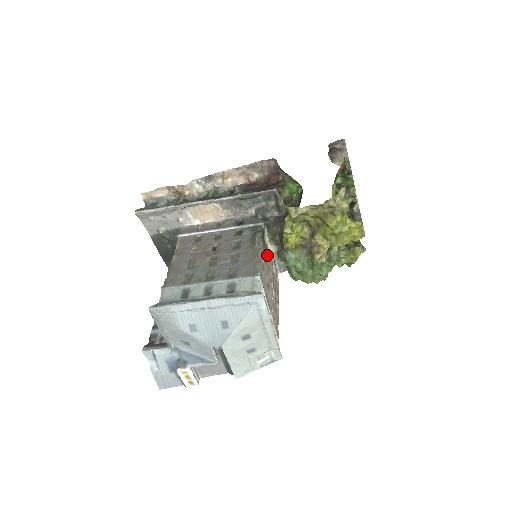
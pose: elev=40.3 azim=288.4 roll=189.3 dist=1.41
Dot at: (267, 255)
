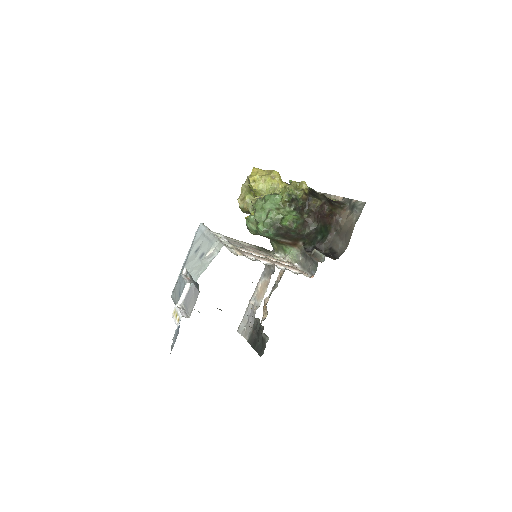
Dot at: (270, 255)
